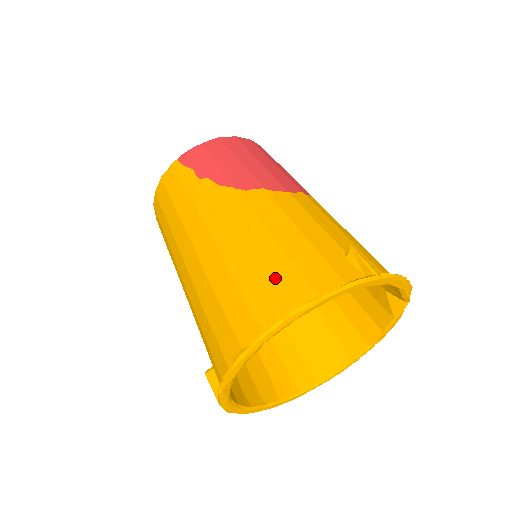
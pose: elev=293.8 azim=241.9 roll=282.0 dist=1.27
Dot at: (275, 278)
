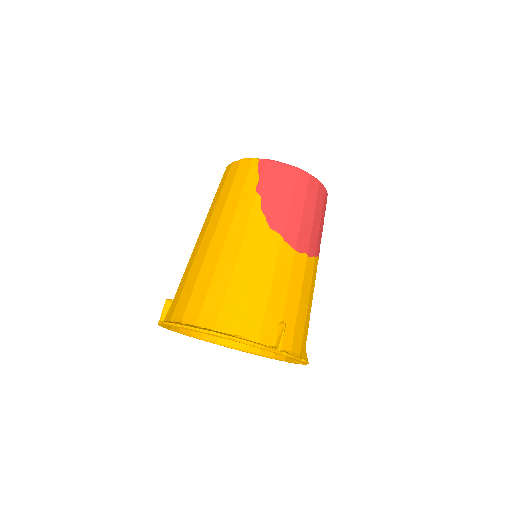
Dot at: (229, 303)
